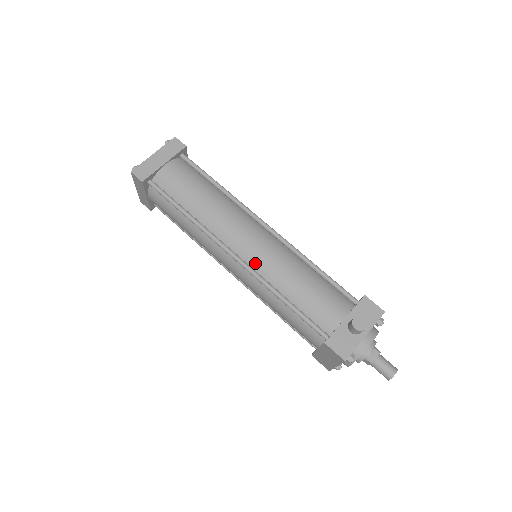
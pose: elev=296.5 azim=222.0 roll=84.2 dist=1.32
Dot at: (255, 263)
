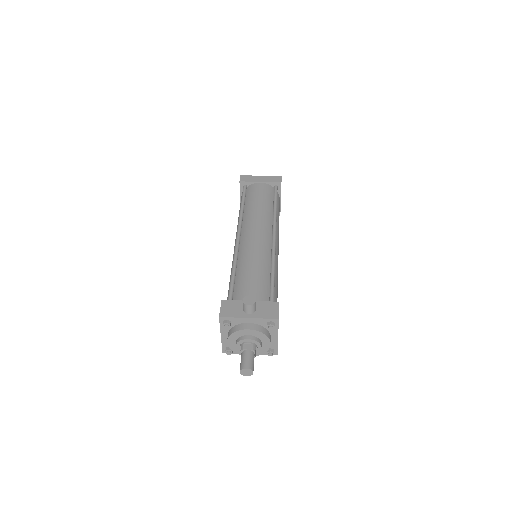
Dot at: (243, 246)
